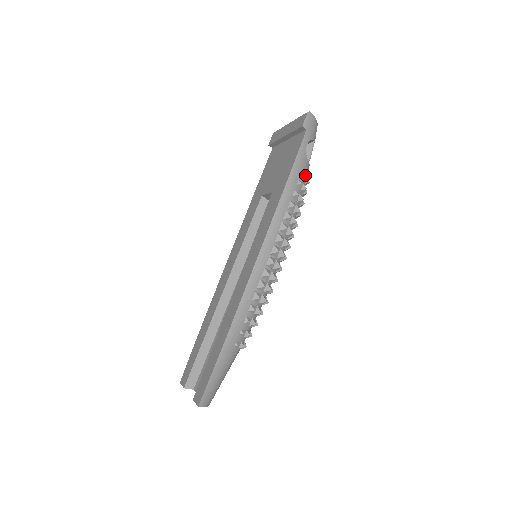
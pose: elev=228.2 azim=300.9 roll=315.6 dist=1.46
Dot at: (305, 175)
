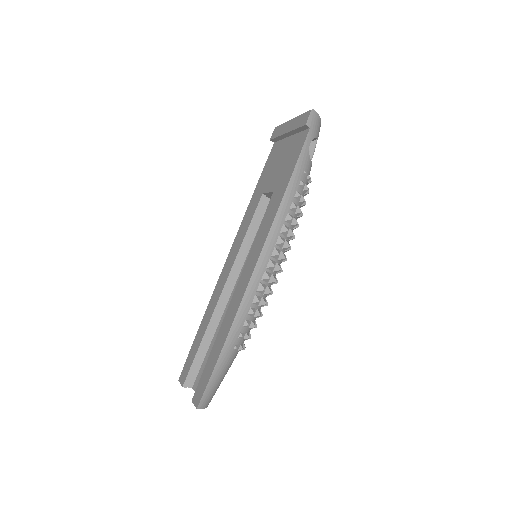
Dot at: (307, 175)
